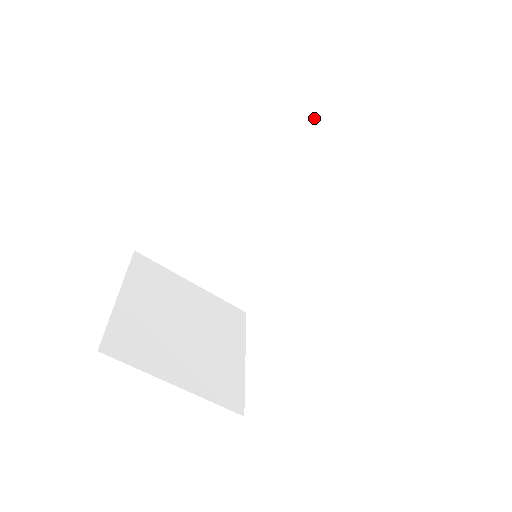
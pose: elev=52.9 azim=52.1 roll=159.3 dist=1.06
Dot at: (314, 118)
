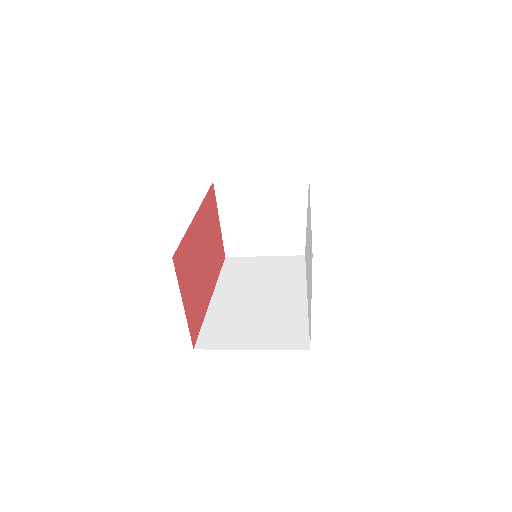
Dot at: occluded
